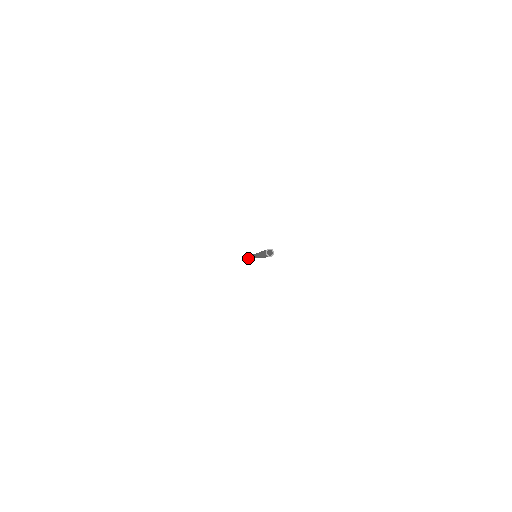
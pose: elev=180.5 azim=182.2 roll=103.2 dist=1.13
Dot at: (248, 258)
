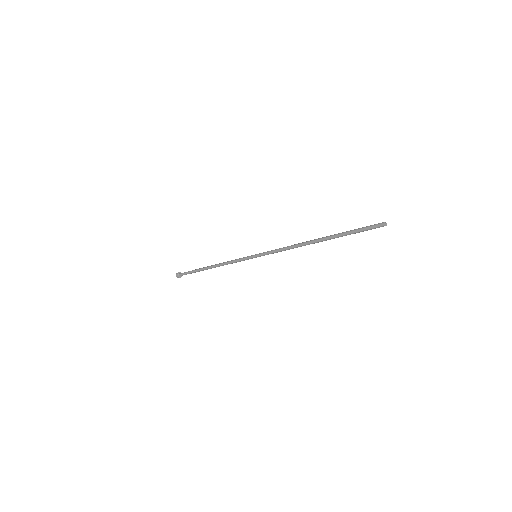
Dot at: (178, 275)
